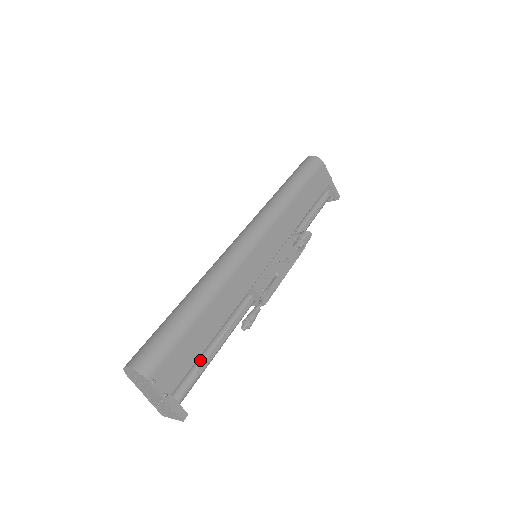
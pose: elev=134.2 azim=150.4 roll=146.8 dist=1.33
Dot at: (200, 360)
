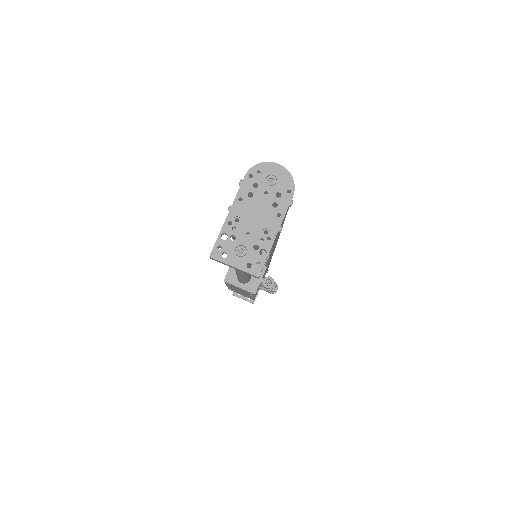
Dot at: occluded
